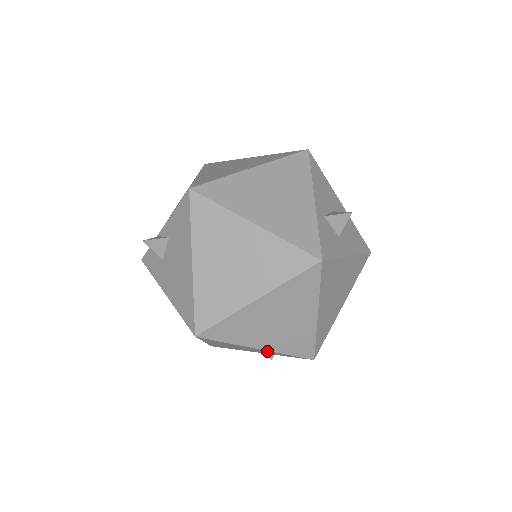
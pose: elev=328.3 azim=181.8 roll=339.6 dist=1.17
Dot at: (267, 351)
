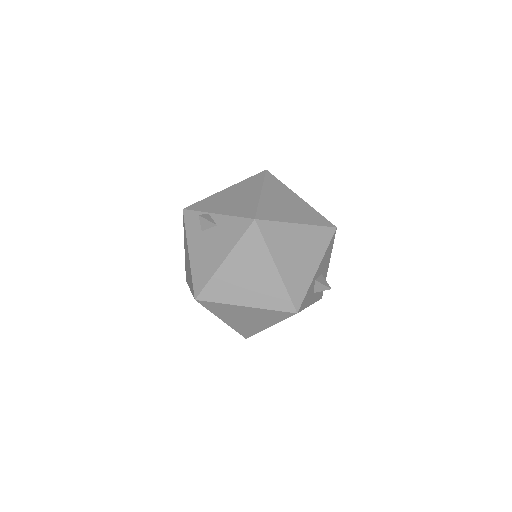
Dot at: occluded
